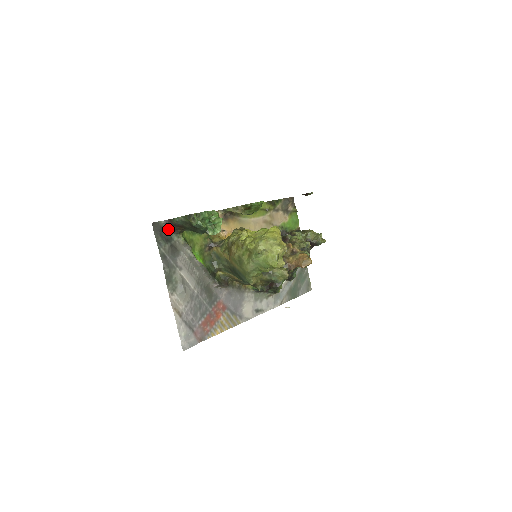
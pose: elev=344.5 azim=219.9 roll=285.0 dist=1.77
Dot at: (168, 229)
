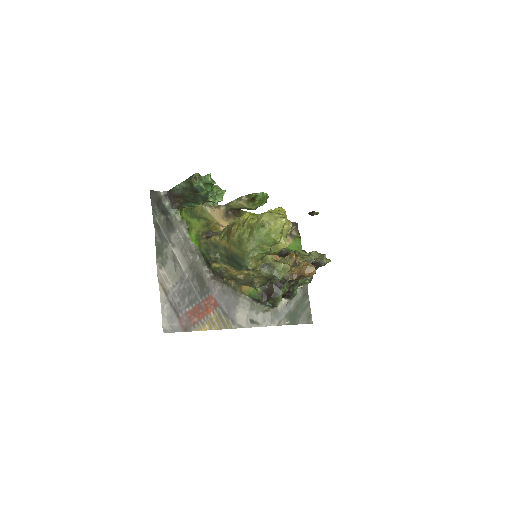
Dot at: (166, 202)
